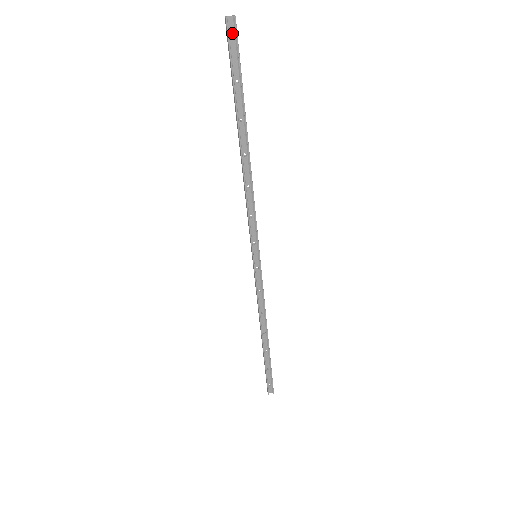
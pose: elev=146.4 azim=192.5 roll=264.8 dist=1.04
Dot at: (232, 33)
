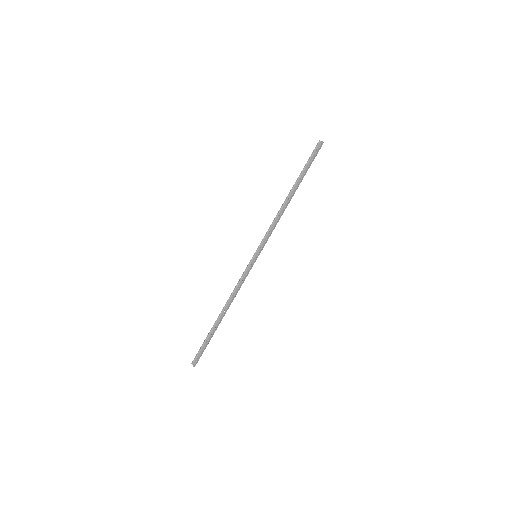
Dot at: (319, 148)
